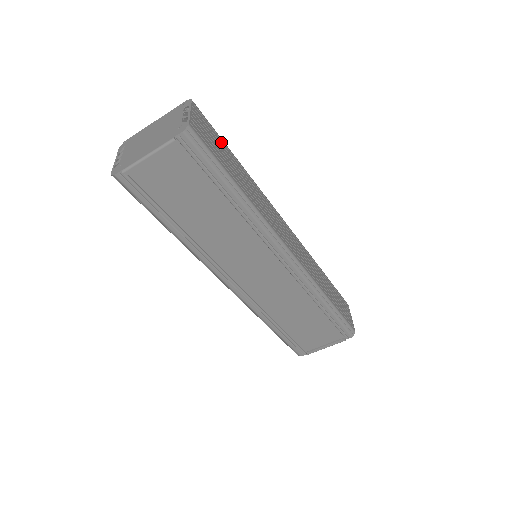
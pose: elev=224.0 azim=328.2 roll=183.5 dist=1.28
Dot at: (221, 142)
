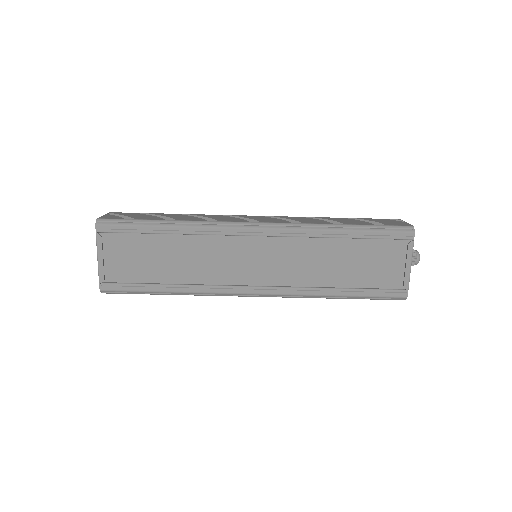
Dot at: (147, 214)
